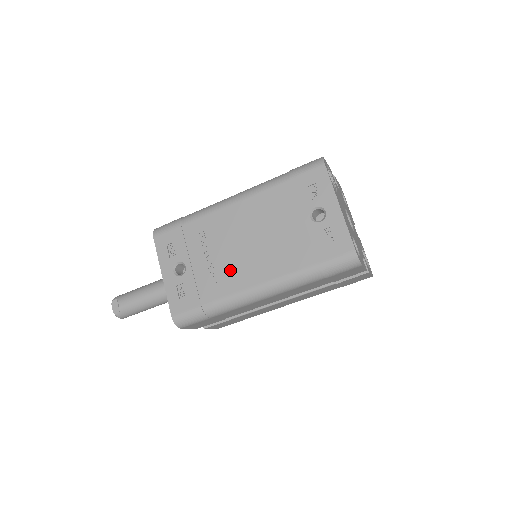
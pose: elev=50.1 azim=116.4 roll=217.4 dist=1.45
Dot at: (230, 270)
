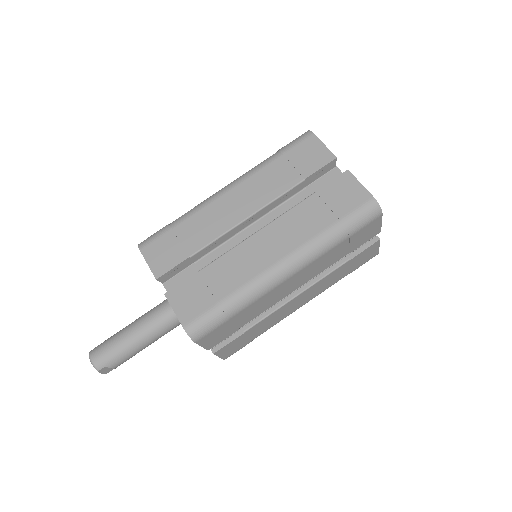
Dot at: occluded
